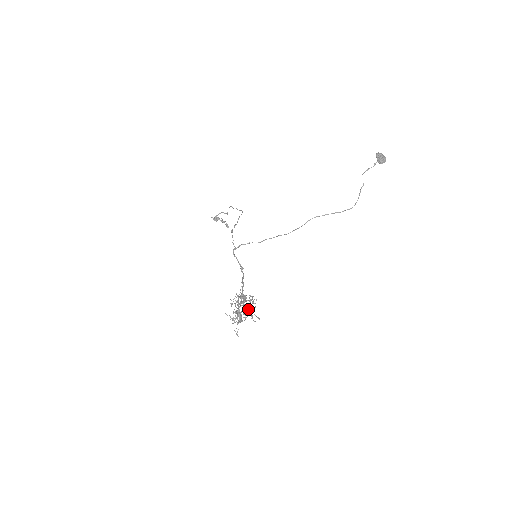
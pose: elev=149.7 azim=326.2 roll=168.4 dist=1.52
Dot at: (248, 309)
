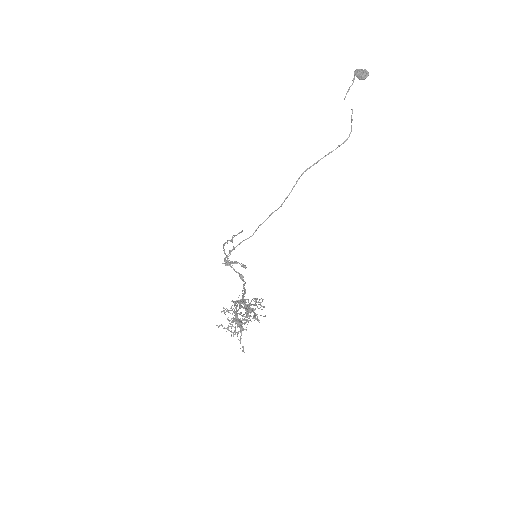
Dot at: (248, 310)
